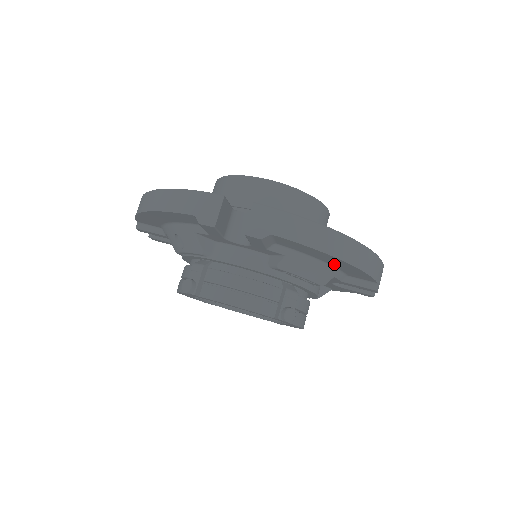
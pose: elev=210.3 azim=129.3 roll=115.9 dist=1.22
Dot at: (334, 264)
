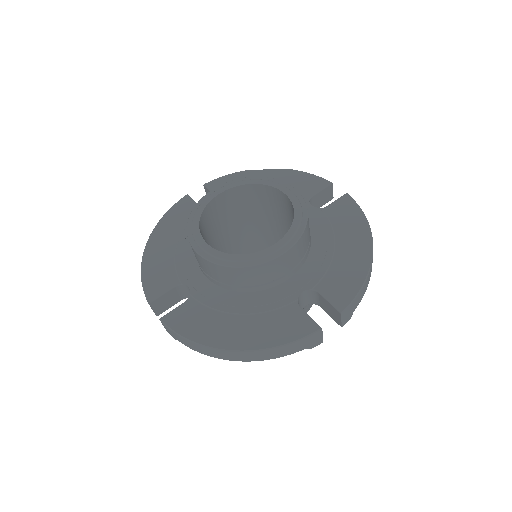
Dot at: occluded
